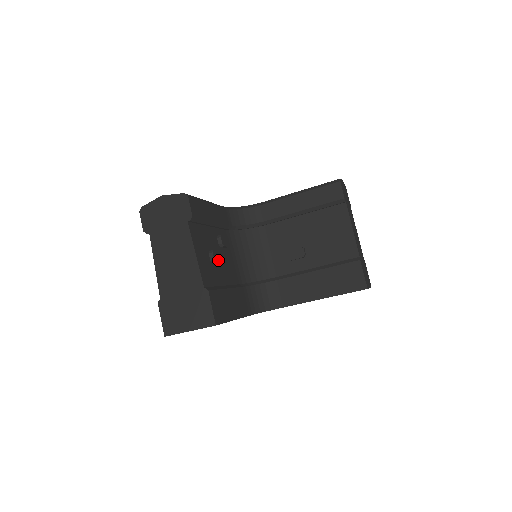
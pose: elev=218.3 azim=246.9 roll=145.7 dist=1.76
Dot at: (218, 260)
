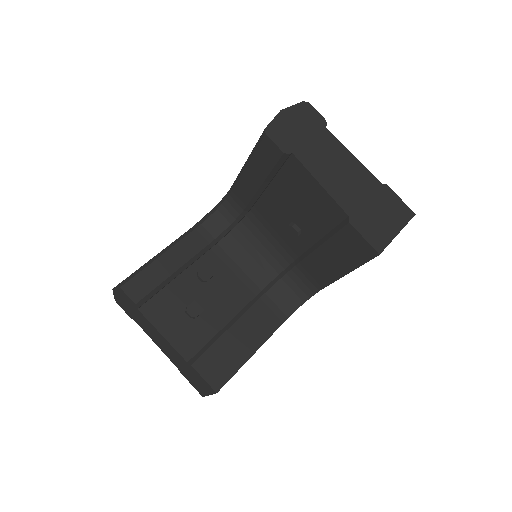
Dot at: (200, 311)
